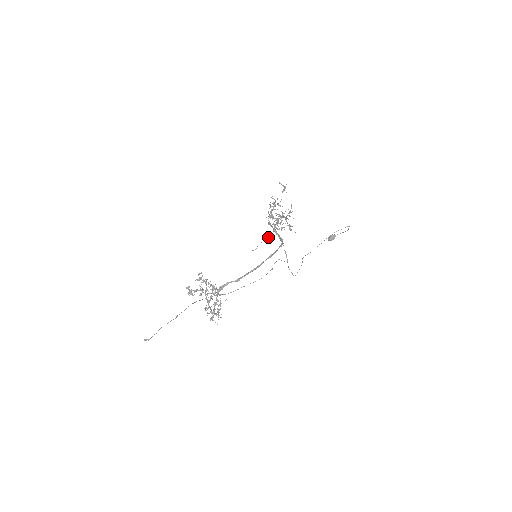
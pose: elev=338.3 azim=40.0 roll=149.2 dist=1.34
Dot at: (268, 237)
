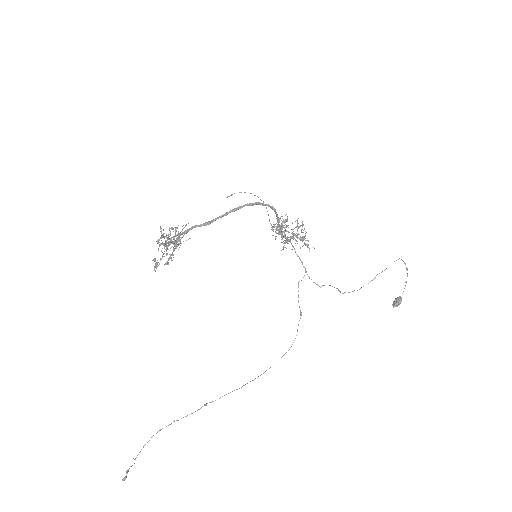
Dot at: occluded
